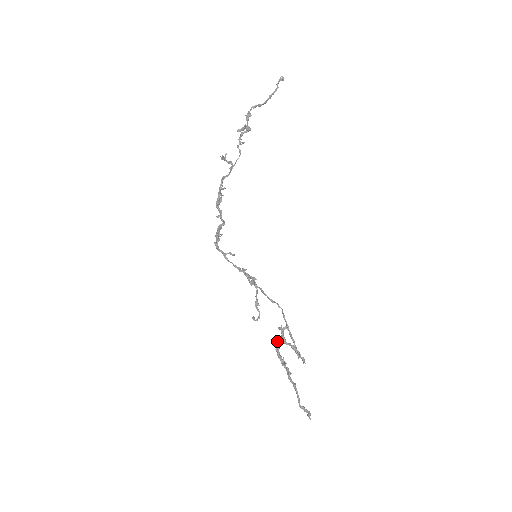
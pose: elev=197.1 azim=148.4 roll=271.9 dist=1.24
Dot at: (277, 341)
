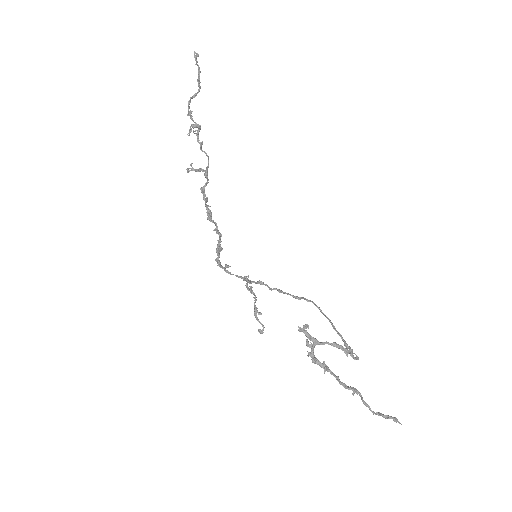
Dot at: (306, 345)
